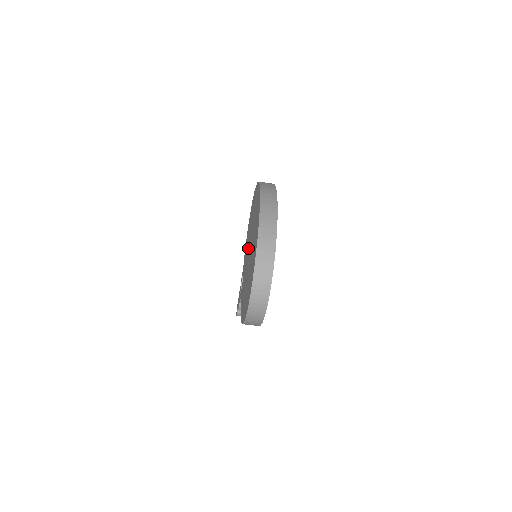
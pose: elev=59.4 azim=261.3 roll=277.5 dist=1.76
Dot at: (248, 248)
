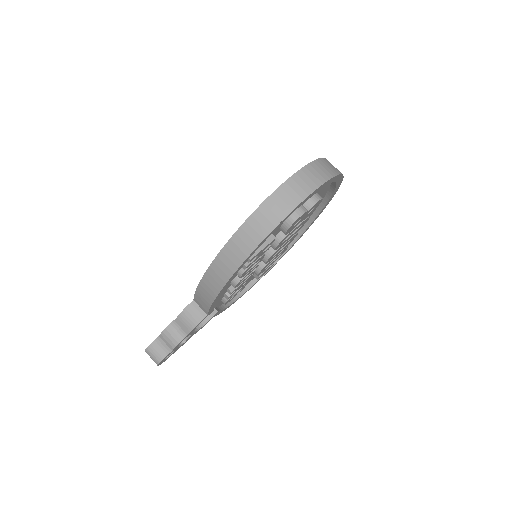
Dot at: occluded
